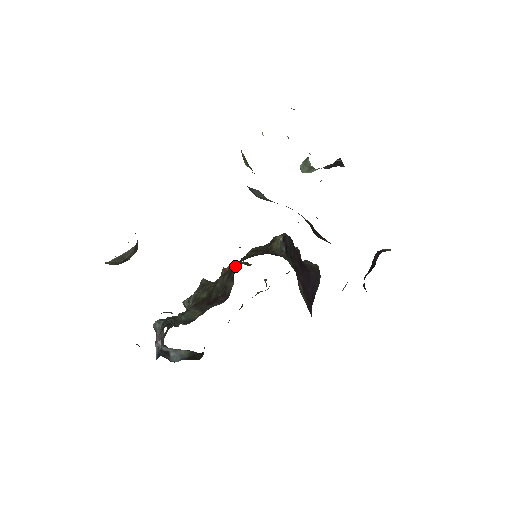
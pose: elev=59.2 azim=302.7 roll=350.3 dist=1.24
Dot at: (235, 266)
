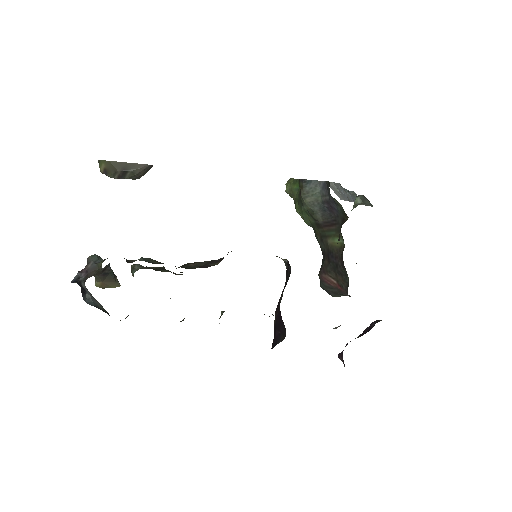
Dot at: occluded
